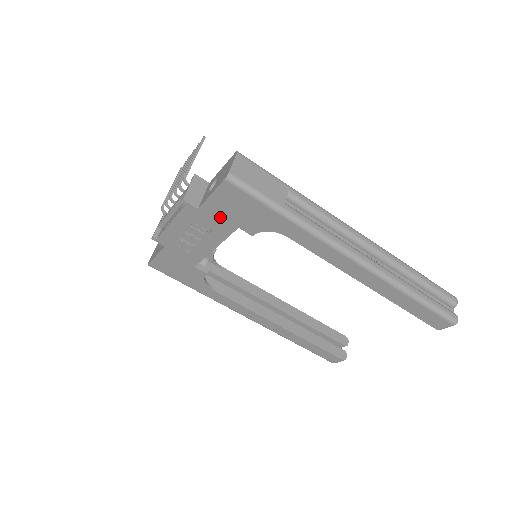
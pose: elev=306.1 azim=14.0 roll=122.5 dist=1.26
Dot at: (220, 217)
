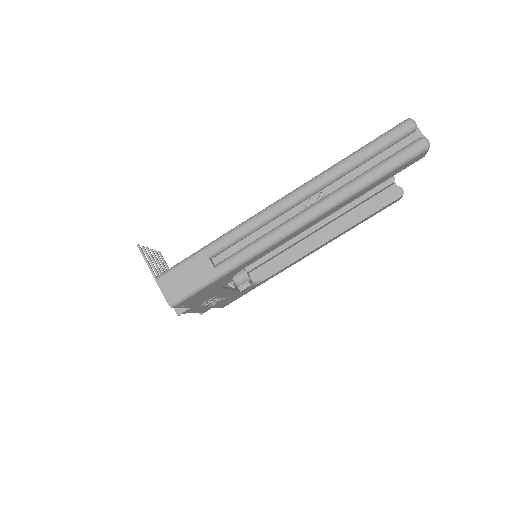
Dot at: (204, 298)
